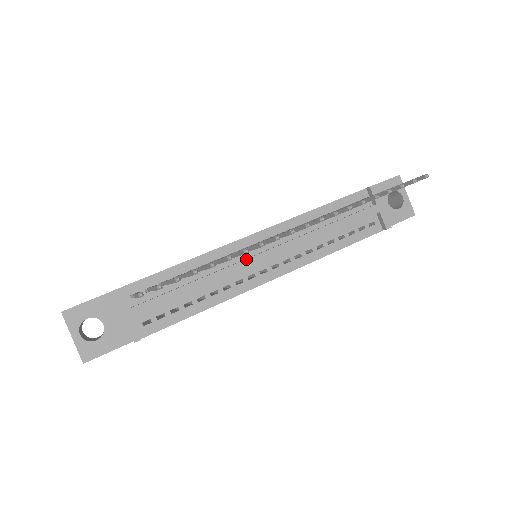
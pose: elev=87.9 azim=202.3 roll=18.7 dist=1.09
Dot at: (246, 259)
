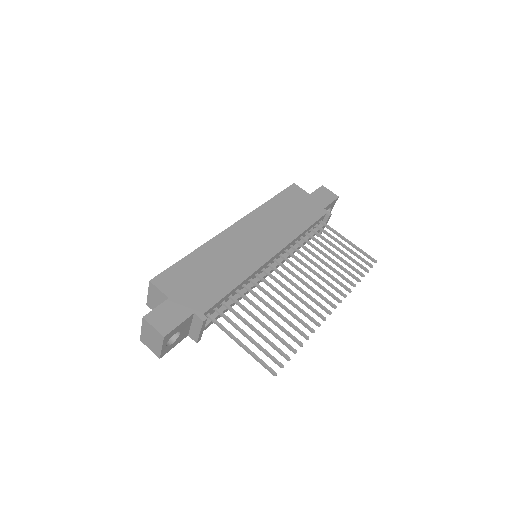
Dot at: (264, 276)
